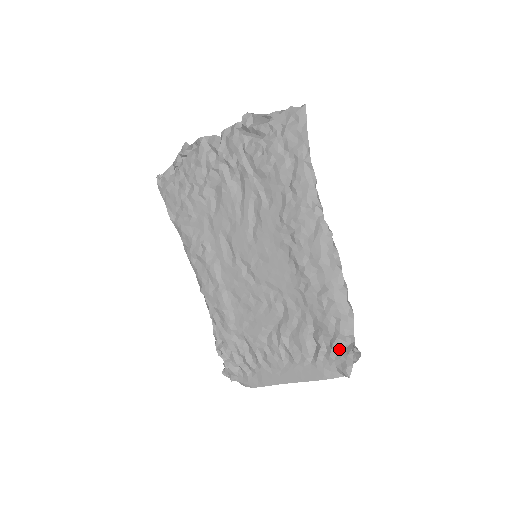
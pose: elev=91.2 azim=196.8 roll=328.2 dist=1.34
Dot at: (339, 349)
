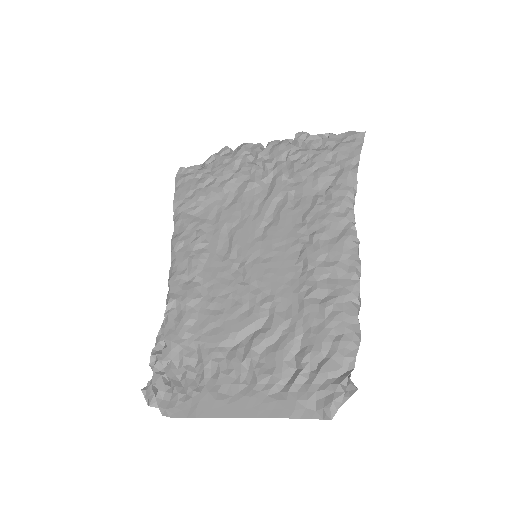
Dot at: (329, 375)
